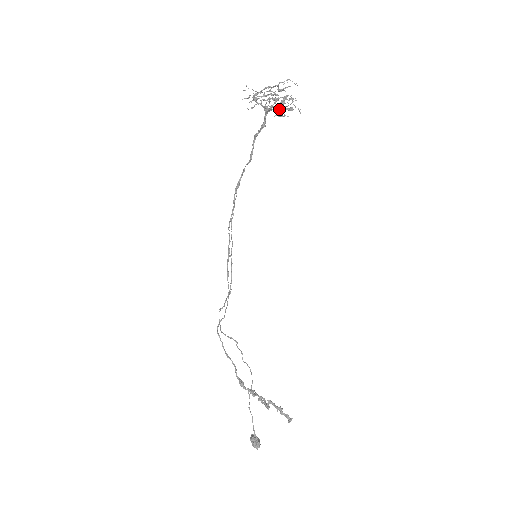
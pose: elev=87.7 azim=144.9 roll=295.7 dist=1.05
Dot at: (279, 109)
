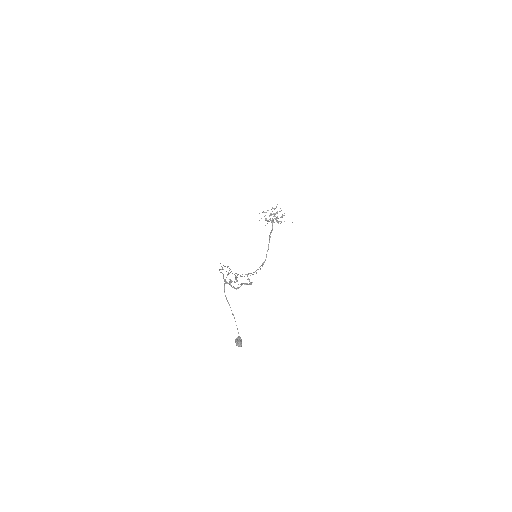
Dot at: (277, 218)
